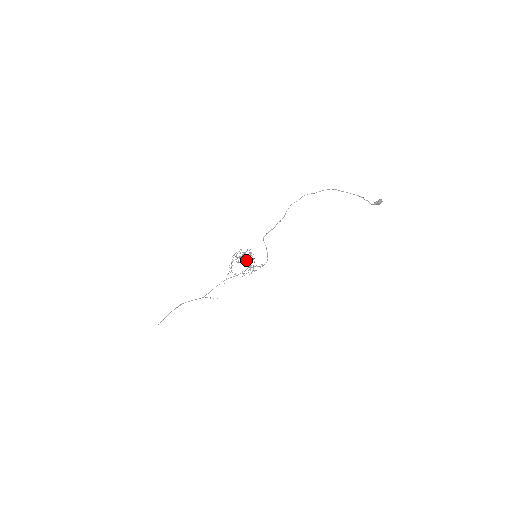
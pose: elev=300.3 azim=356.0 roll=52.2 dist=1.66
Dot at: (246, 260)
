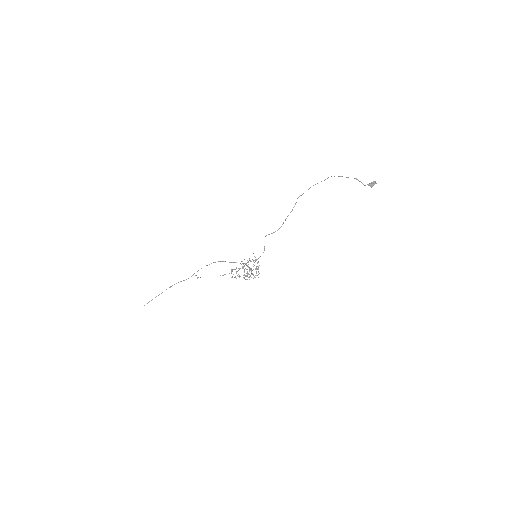
Dot at: occluded
